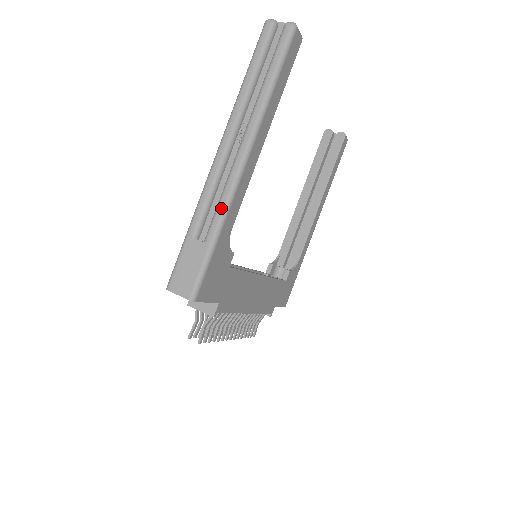
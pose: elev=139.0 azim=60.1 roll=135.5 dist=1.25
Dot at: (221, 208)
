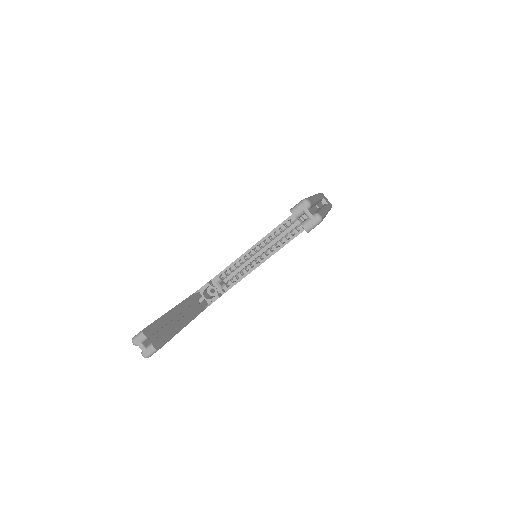
Dot at: occluded
